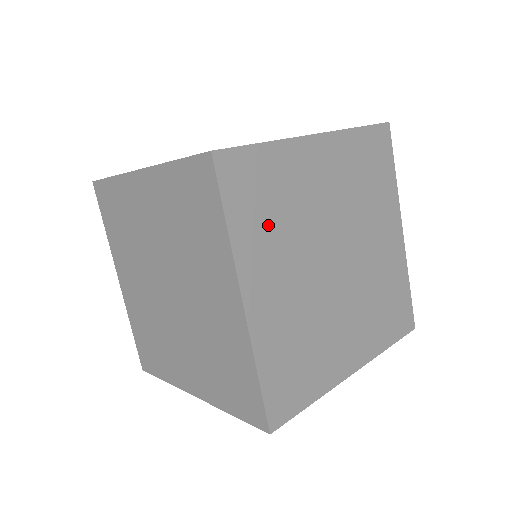
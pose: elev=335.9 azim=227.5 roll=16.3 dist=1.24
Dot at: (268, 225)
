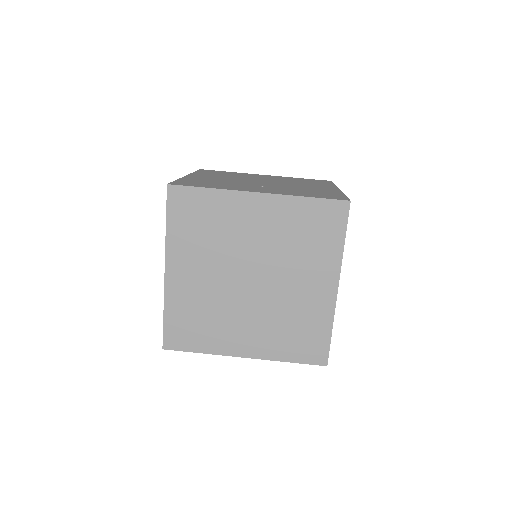
Dot at: (196, 236)
